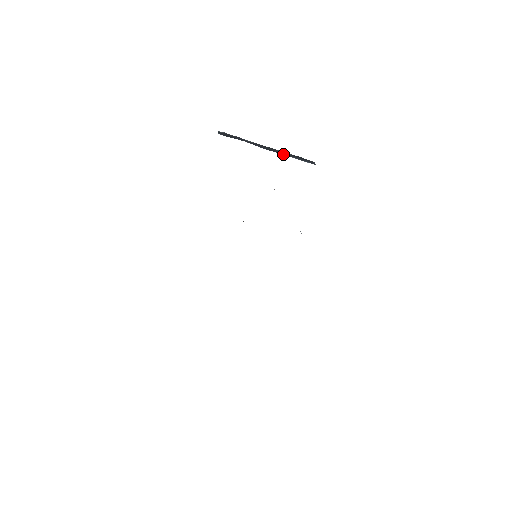
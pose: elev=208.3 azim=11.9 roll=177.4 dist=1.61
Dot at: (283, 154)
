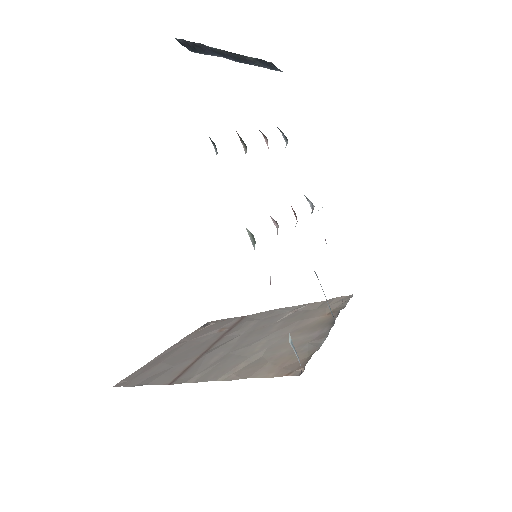
Dot at: (252, 63)
